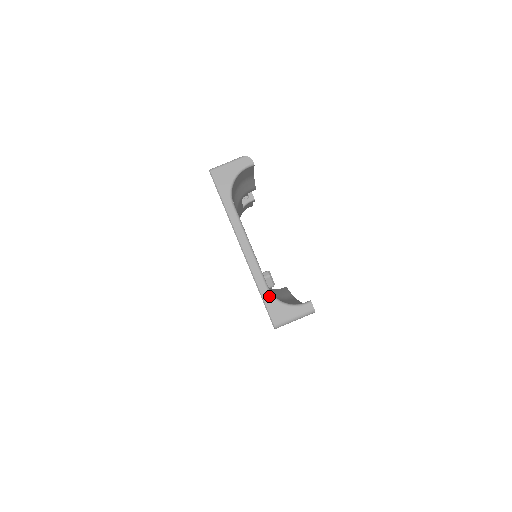
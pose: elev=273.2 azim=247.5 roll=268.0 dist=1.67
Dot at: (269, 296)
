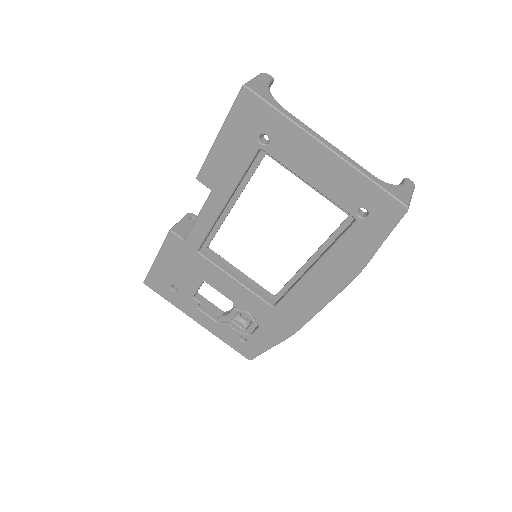
Dot at: (380, 181)
